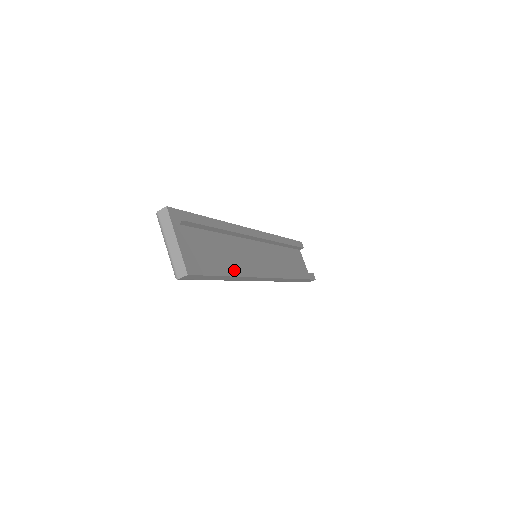
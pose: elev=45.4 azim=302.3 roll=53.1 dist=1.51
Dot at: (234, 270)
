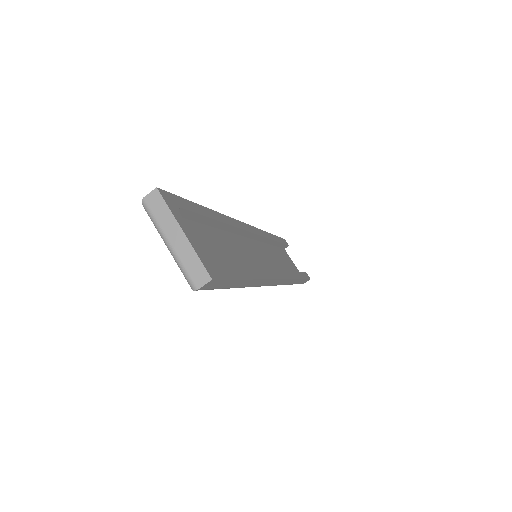
Dot at: (250, 271)
